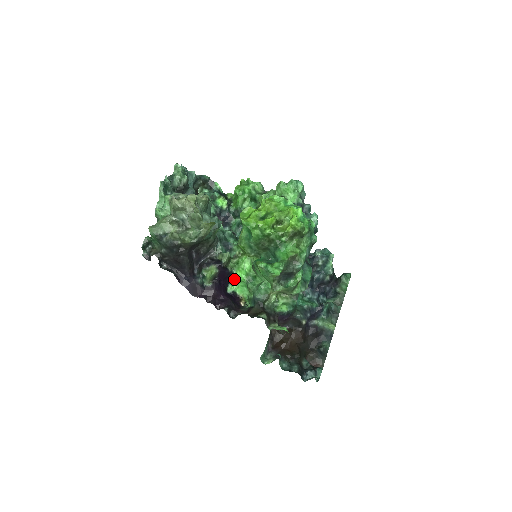
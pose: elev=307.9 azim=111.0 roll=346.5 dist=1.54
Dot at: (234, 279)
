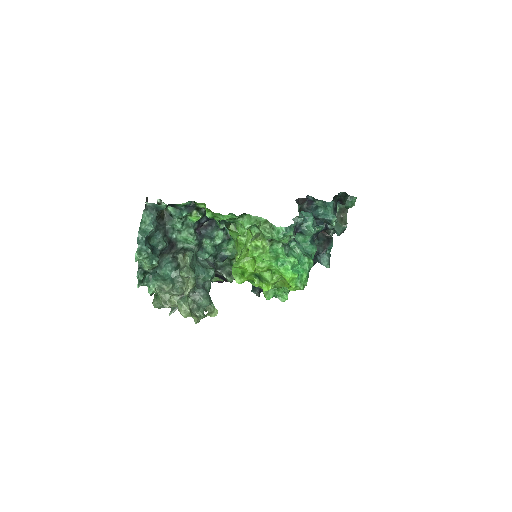
Dot at: occluded
